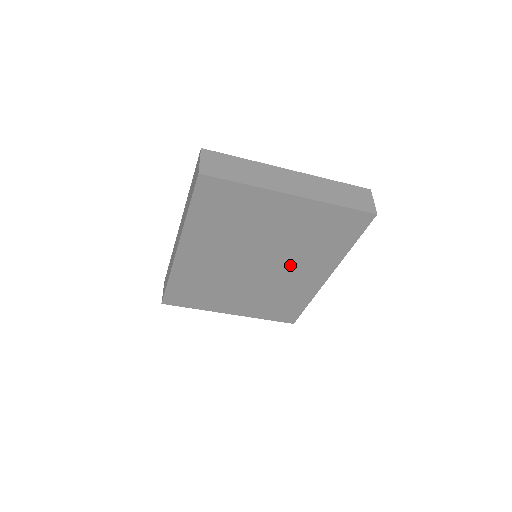
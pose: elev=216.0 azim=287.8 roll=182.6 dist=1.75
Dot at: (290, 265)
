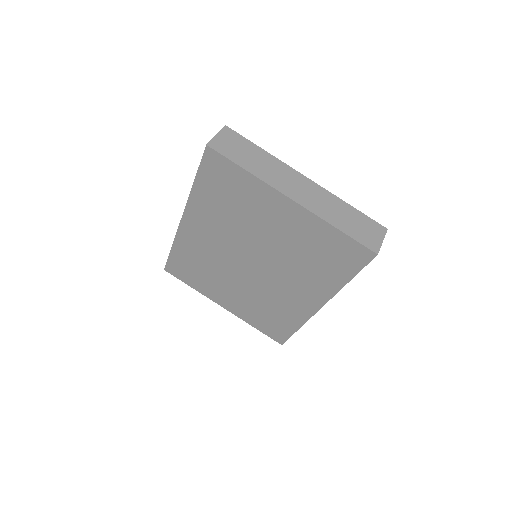
Dot at: (284, 278)
